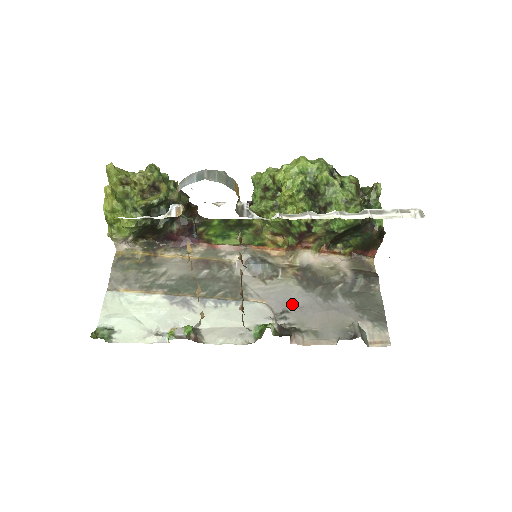
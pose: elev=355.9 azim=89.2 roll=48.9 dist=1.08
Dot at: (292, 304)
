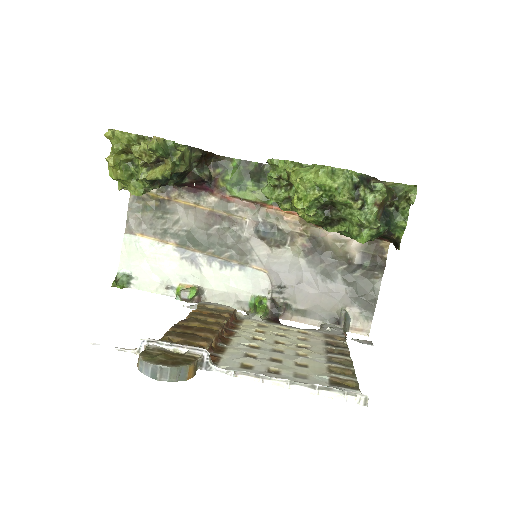
Dot at: (291, 279)
